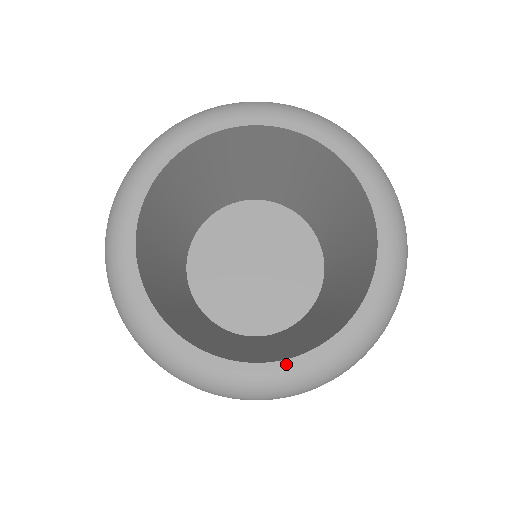
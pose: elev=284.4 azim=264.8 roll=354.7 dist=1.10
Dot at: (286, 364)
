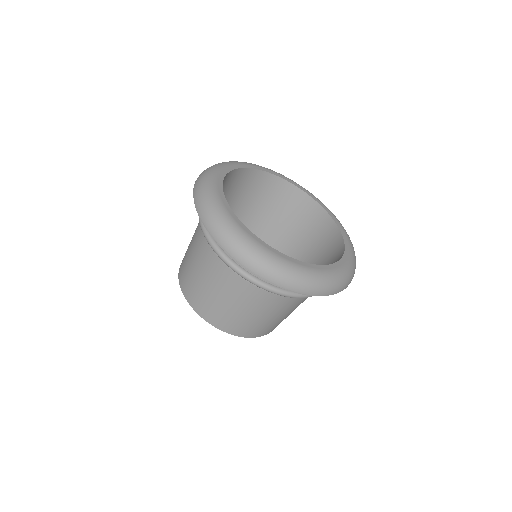
Dot at: (344, 259)
